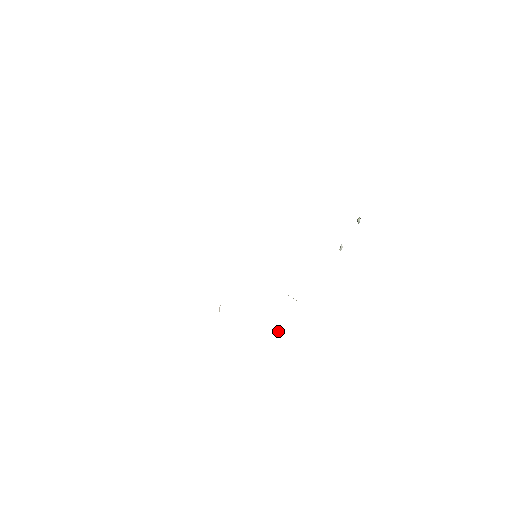
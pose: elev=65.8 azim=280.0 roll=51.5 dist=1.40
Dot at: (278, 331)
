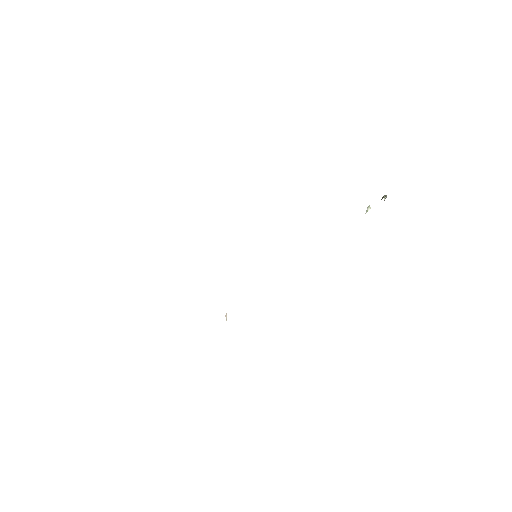
Dot at: occluded
